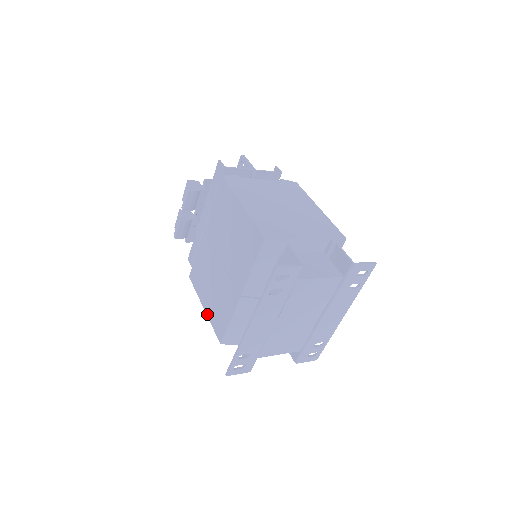
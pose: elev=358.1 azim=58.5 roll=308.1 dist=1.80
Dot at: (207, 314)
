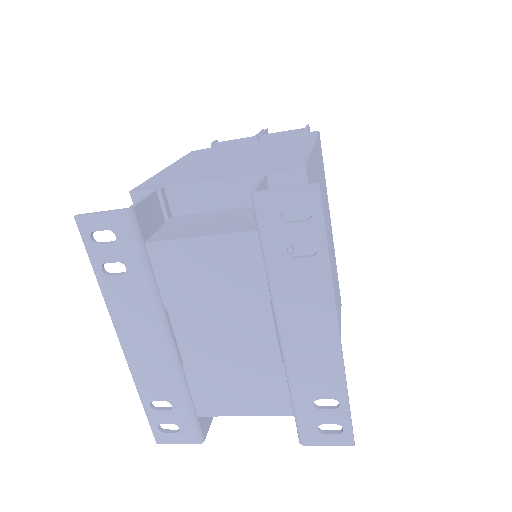
Dot at: occluded
